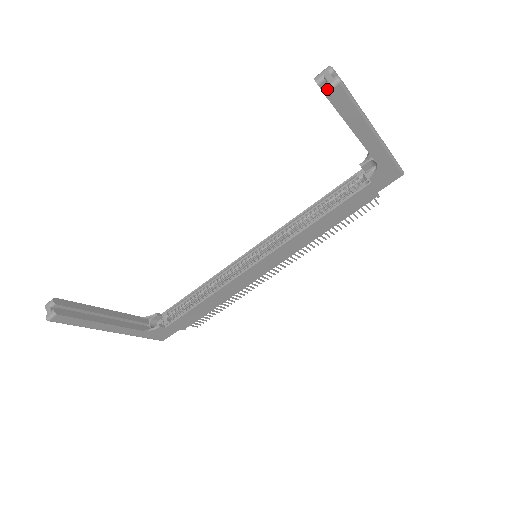
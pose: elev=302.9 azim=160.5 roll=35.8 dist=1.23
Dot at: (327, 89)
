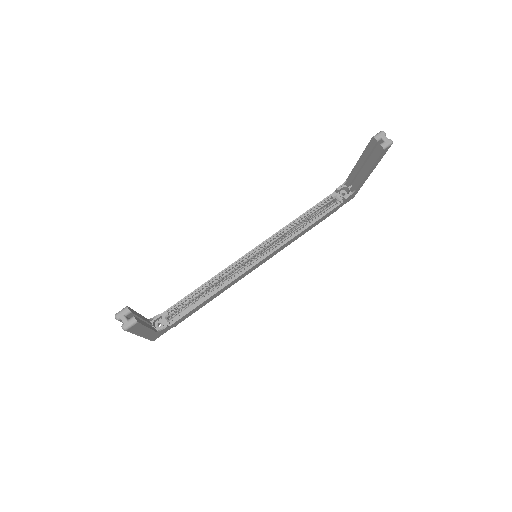
Dot at: (386, 147)
